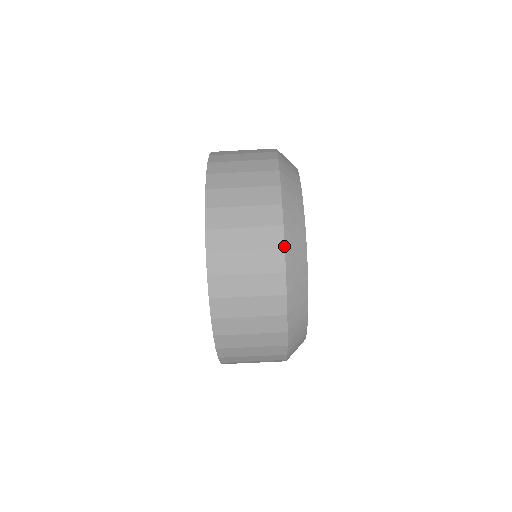
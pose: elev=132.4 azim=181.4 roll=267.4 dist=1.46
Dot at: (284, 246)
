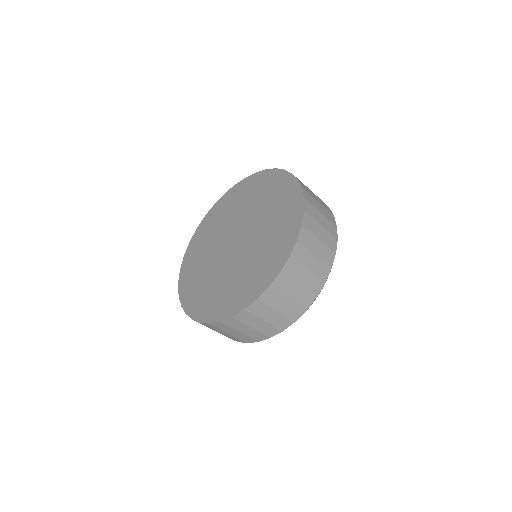
Dot at: occluded
